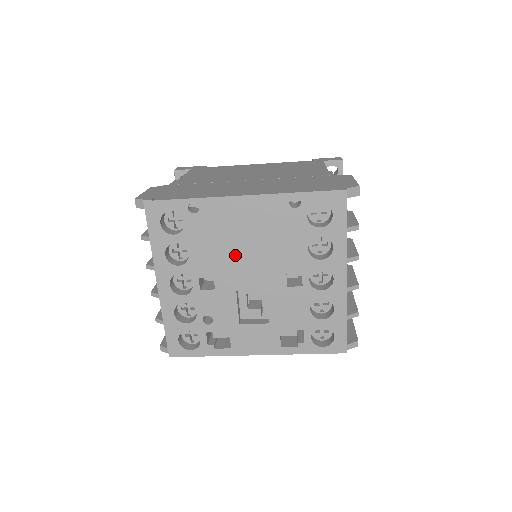
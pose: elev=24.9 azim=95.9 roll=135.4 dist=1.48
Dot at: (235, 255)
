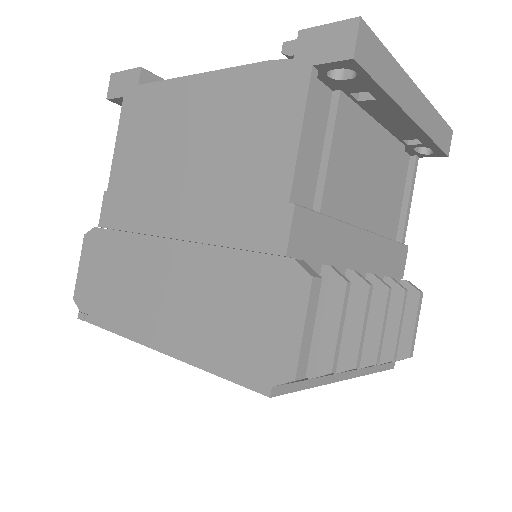
Dot at: occluded
